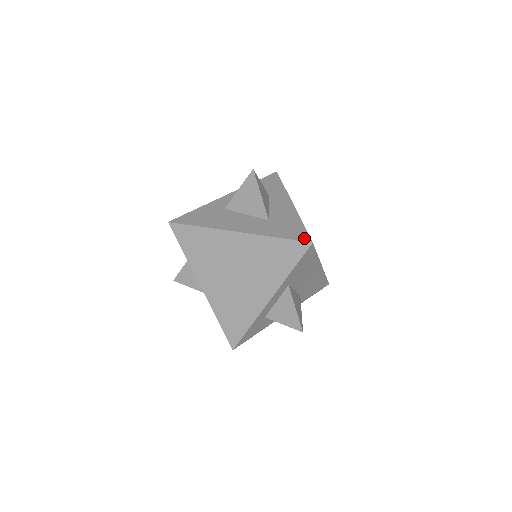
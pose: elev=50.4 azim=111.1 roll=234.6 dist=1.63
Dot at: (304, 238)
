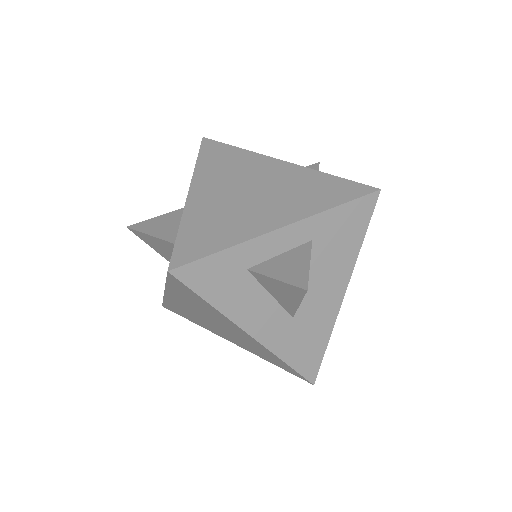
Dot at: occluded
